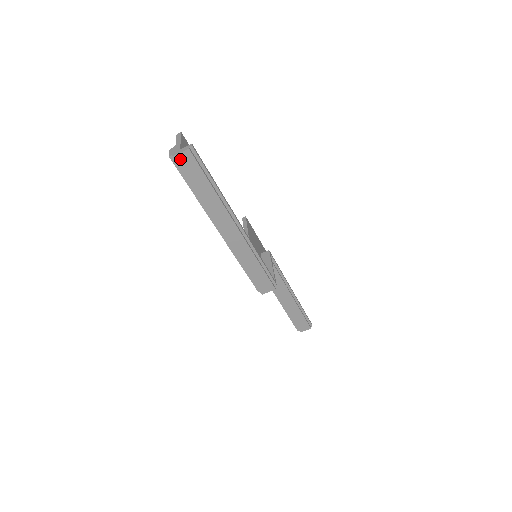
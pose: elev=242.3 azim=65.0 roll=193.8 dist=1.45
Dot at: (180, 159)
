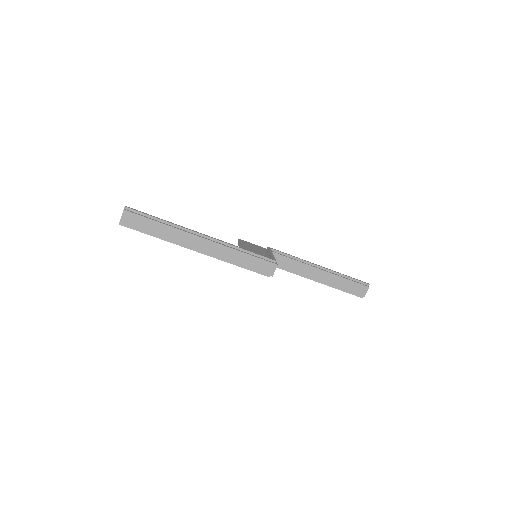
Dot at: (125, 220)
